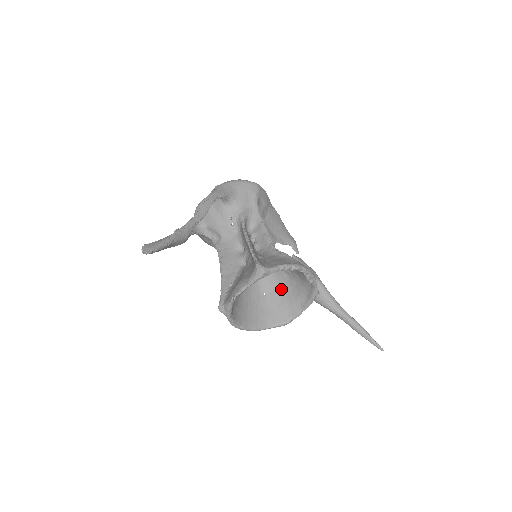
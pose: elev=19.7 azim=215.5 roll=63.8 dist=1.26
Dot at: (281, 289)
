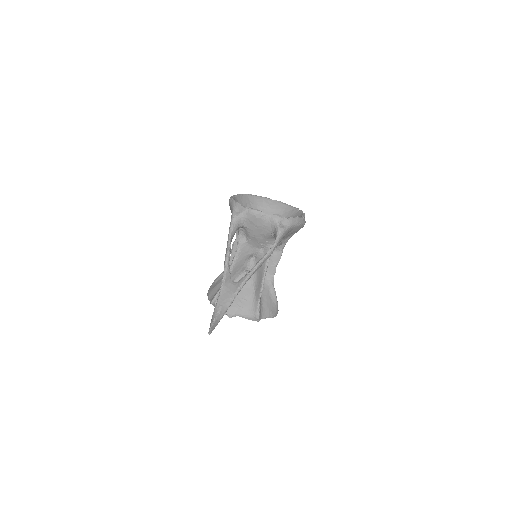
Dot at: occluded
